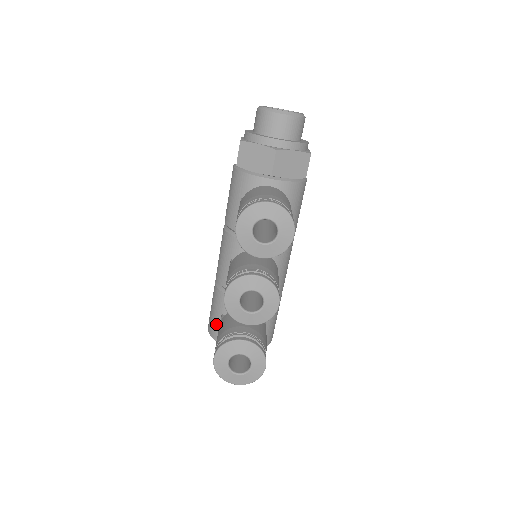
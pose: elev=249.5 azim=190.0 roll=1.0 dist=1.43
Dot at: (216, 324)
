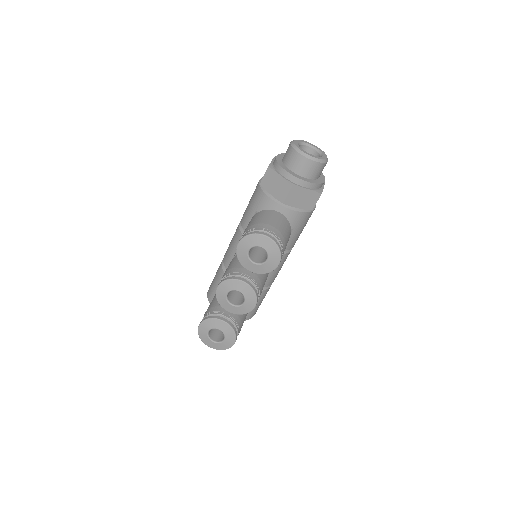
Dot at: (213, 292)
